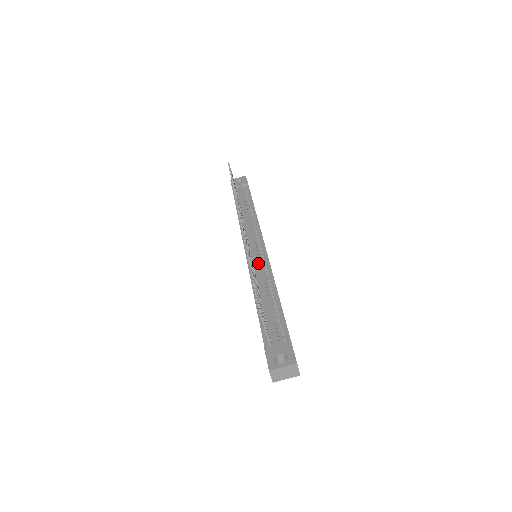
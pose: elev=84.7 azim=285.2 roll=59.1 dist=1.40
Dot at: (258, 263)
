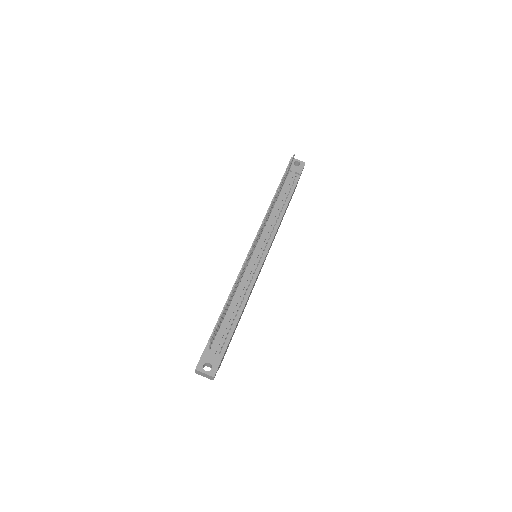
Dot at: (249, 272)
